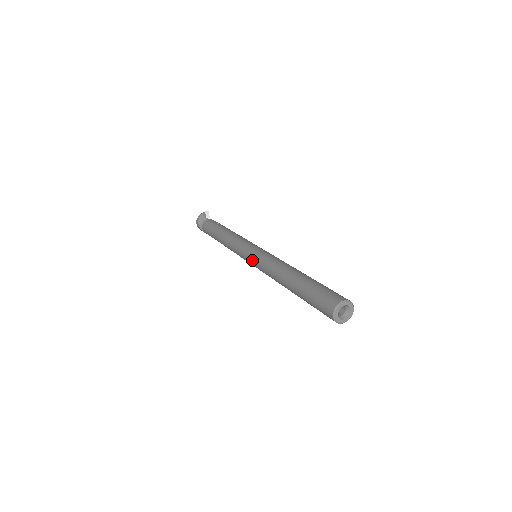
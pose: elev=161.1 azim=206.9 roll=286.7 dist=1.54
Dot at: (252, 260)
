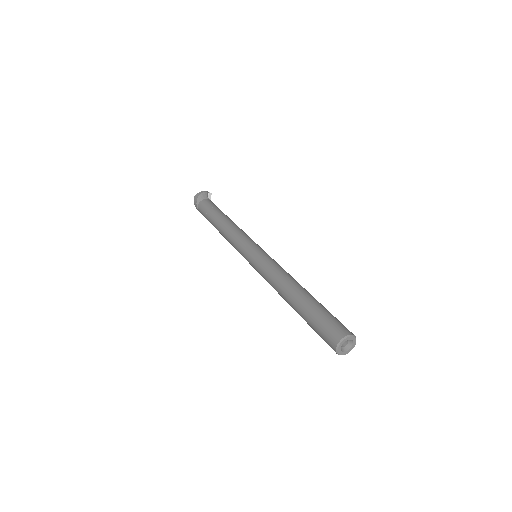
Dot at: (255, 256)
